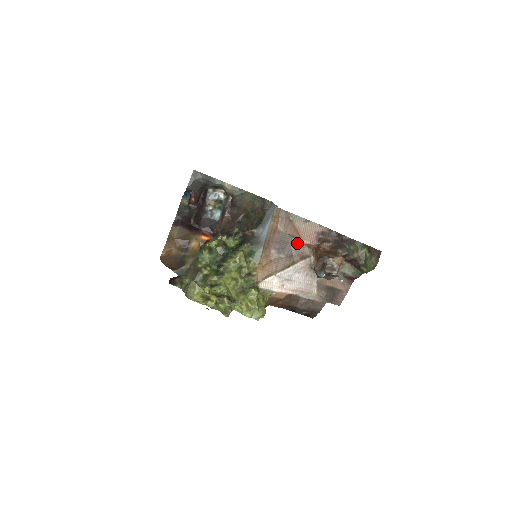
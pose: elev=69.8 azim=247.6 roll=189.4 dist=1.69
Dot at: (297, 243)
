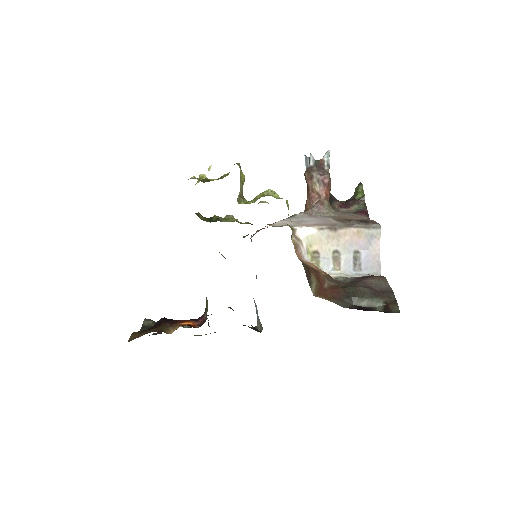
Dot at: occluded
